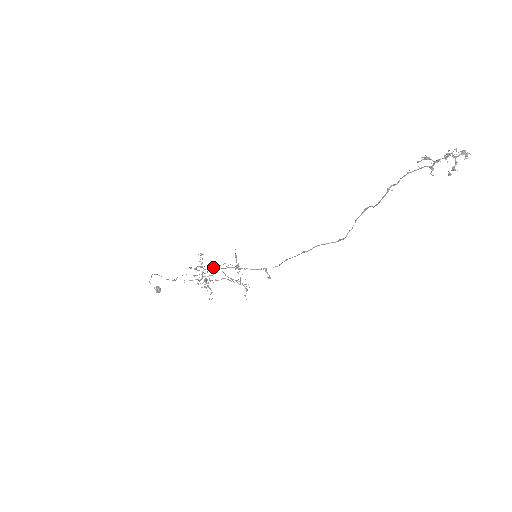
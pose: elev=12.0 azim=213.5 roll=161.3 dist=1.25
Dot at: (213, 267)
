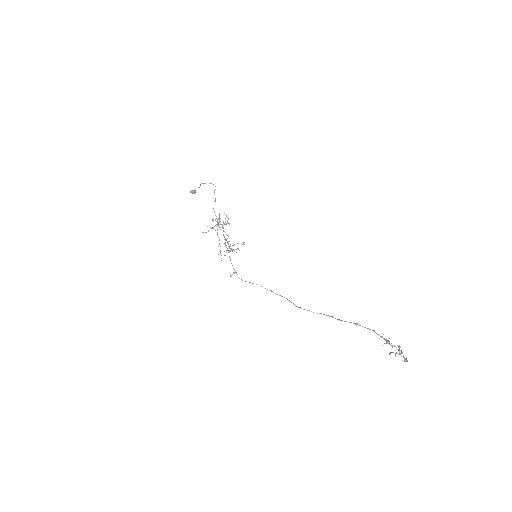
Dot at: occluded
